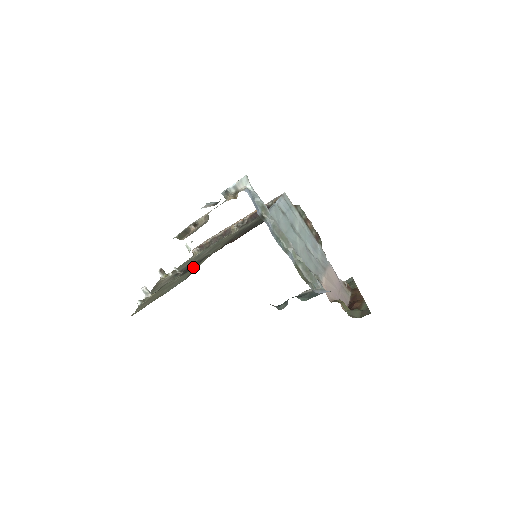
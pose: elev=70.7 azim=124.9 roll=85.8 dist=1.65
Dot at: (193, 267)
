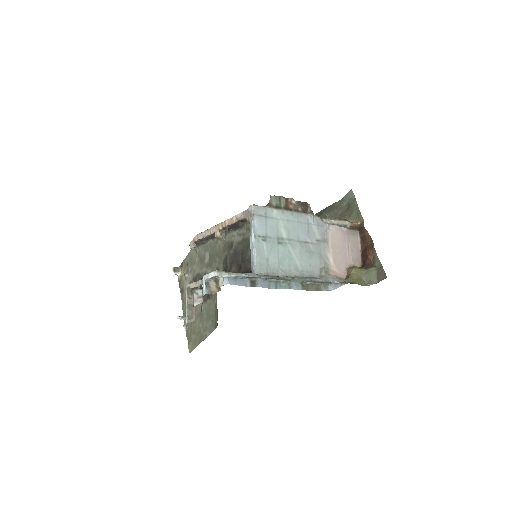
Dot at: occluded
